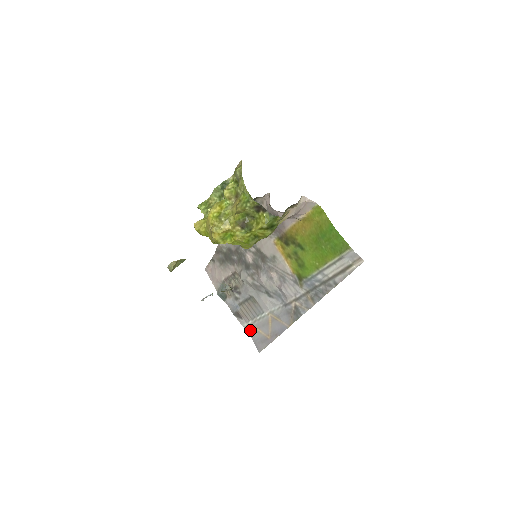
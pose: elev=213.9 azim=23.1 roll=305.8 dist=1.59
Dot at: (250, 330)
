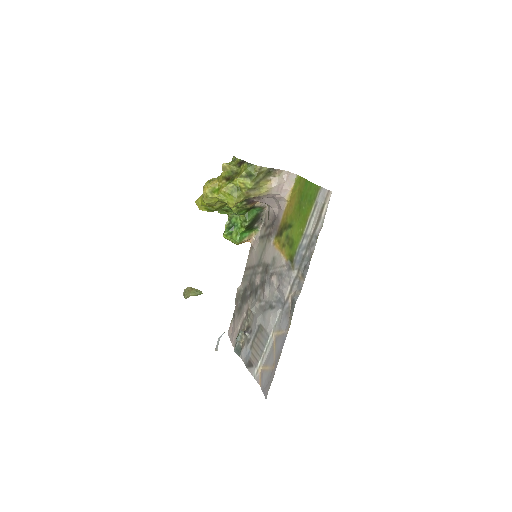
Dot at: (260, 377)
